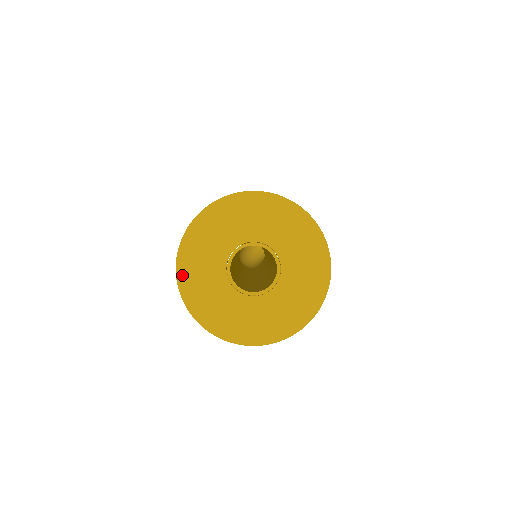
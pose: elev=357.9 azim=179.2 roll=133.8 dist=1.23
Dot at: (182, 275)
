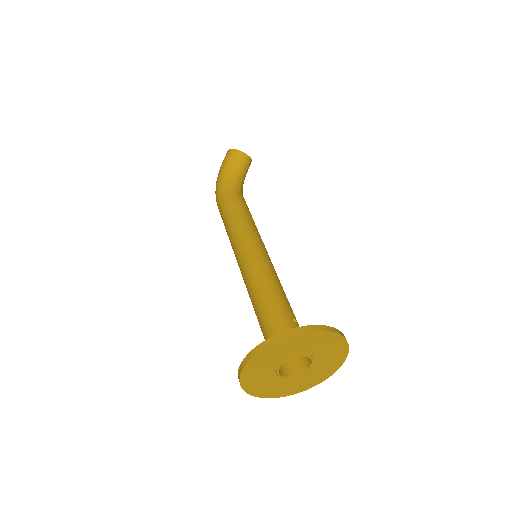
Dot at: (244, 382)
